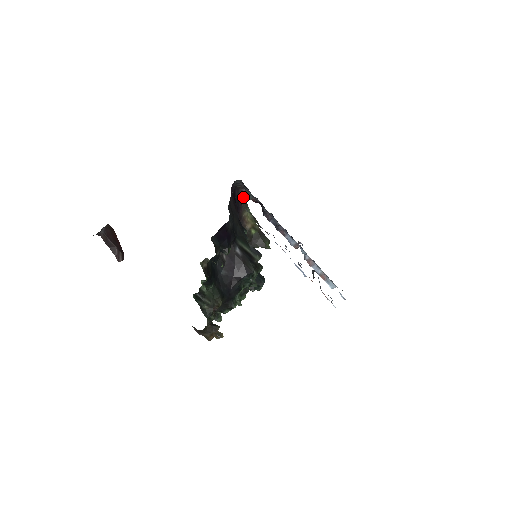
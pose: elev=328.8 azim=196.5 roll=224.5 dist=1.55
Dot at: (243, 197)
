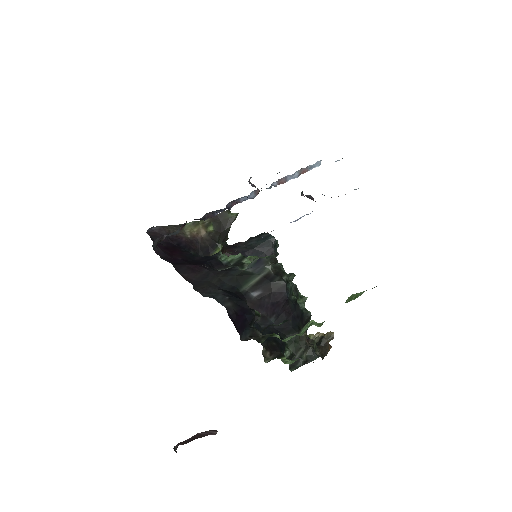
Dot at: (166, 229)
